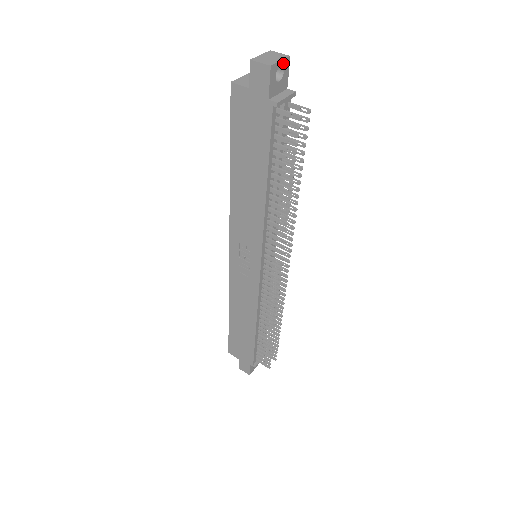
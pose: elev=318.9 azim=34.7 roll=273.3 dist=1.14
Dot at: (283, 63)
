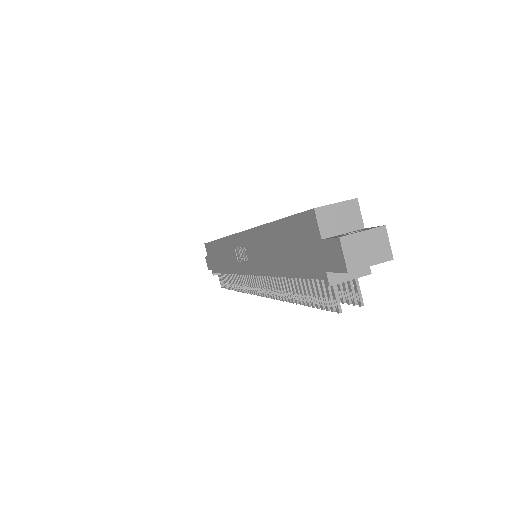
Dot at: (375, 263)
